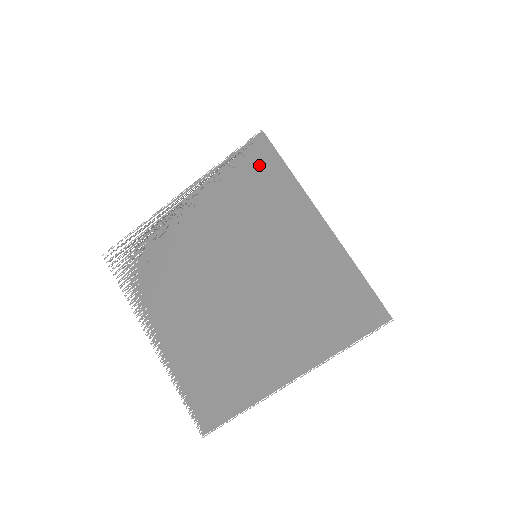
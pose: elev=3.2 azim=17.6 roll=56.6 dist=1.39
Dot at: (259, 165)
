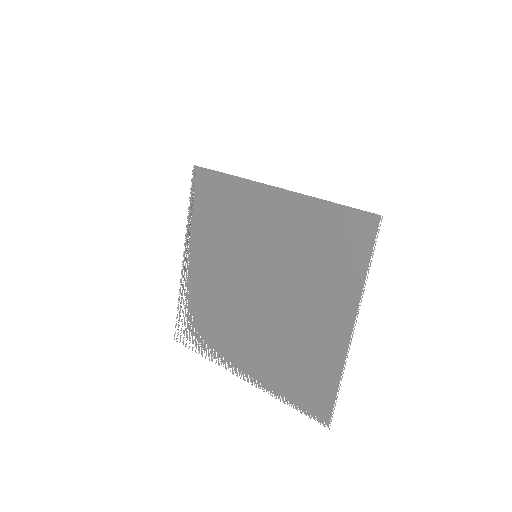
Dot at: (209, 190)
